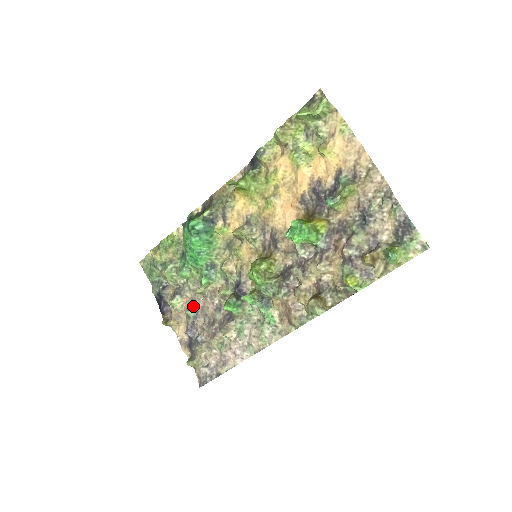
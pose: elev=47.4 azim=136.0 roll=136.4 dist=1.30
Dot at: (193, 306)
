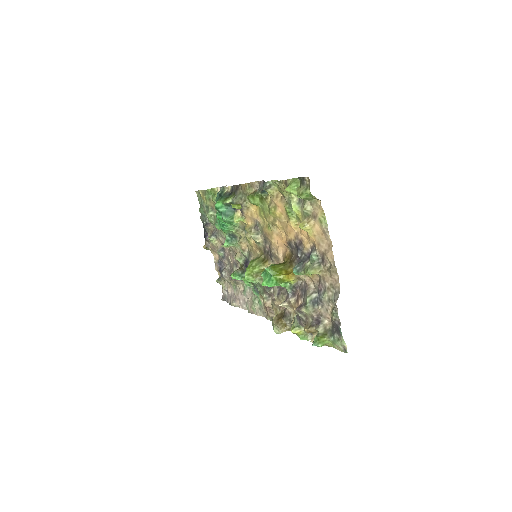
Dot at: (223, 249)
